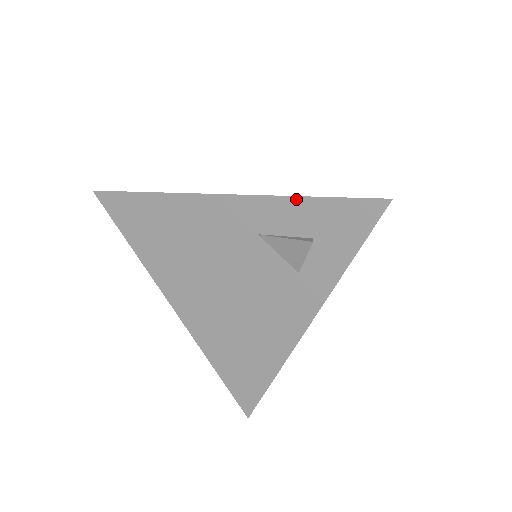
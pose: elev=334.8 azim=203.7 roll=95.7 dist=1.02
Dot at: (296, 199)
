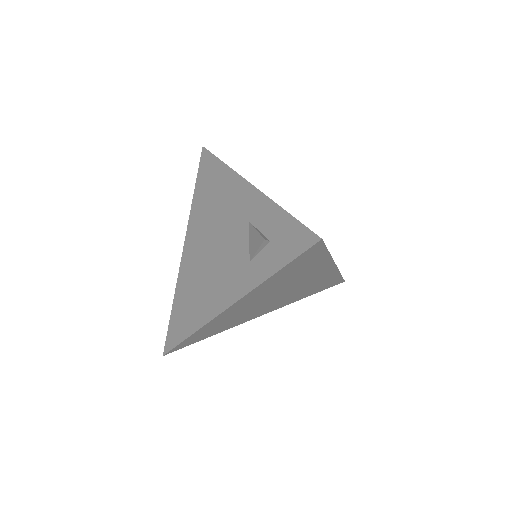
Dot at: (279, 208)
